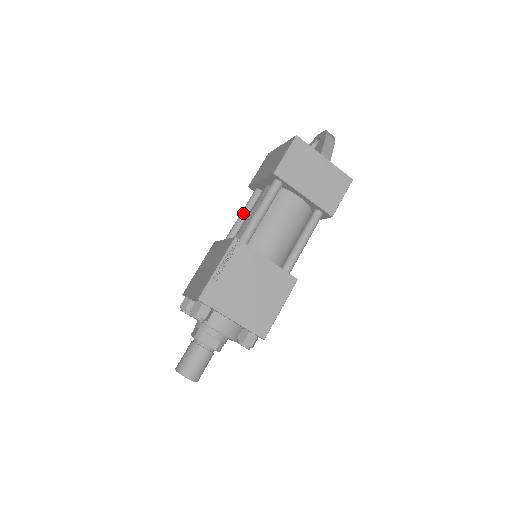
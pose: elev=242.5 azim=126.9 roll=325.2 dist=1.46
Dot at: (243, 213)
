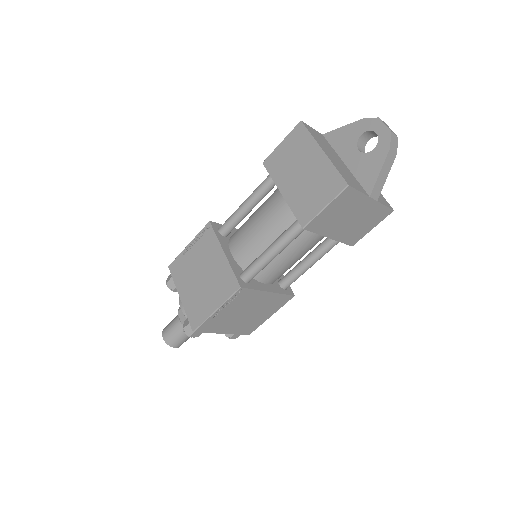
Dot at: (250, 204)
